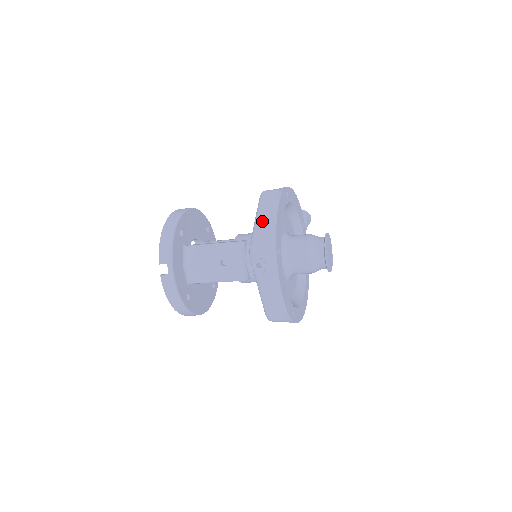
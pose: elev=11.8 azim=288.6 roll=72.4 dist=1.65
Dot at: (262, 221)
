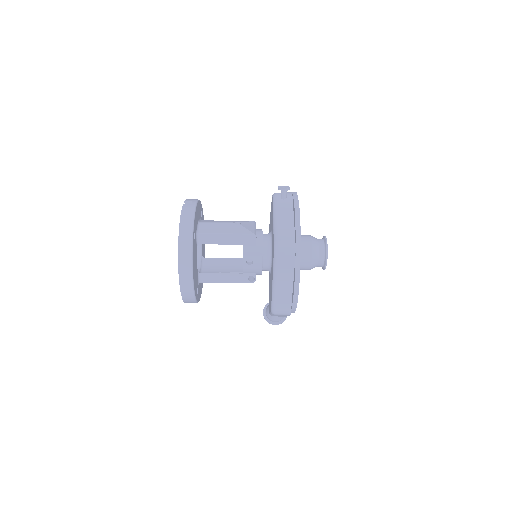
Dot at: occluded
